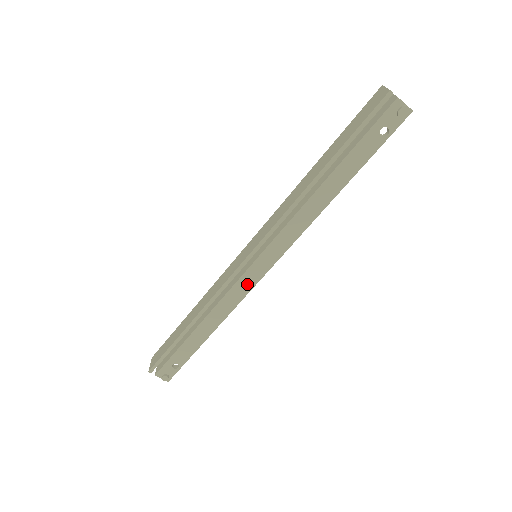
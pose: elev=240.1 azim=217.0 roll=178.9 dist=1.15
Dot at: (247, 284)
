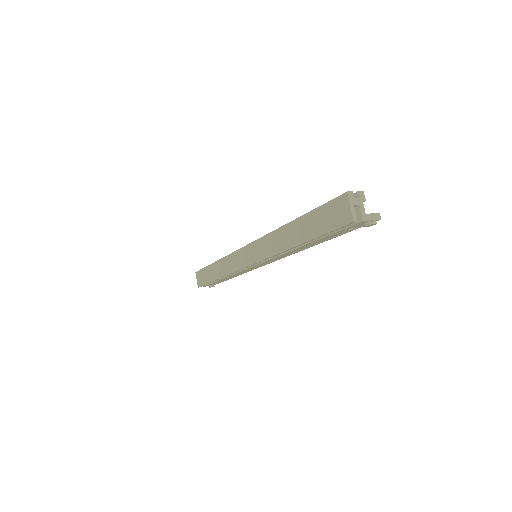
Dot at: occluded
